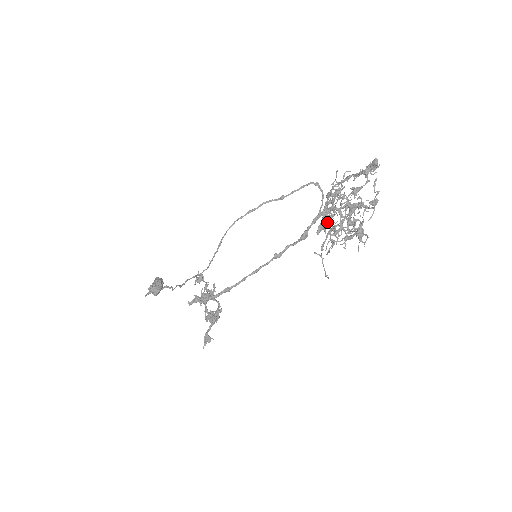
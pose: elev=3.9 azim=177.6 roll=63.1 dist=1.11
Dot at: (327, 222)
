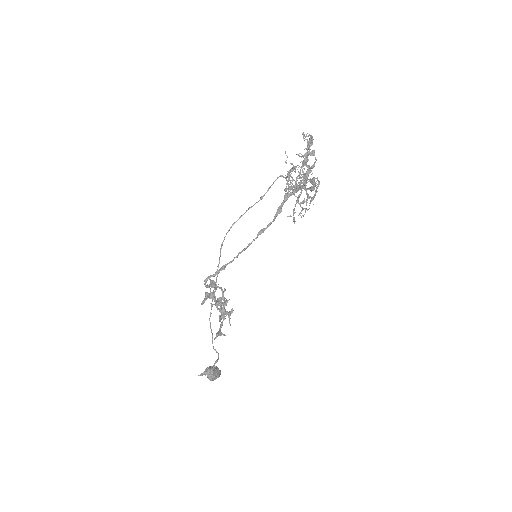
Dot at: (292, 192)
